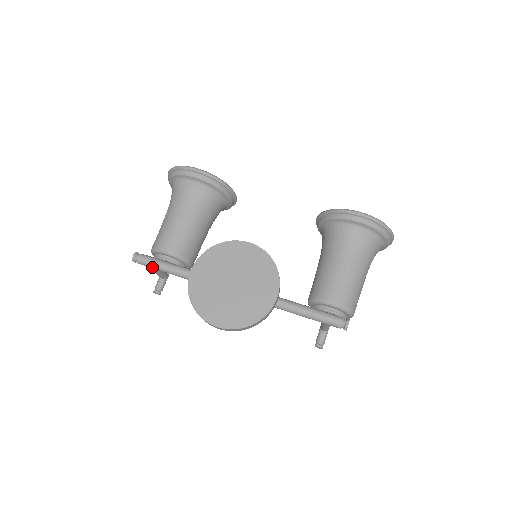
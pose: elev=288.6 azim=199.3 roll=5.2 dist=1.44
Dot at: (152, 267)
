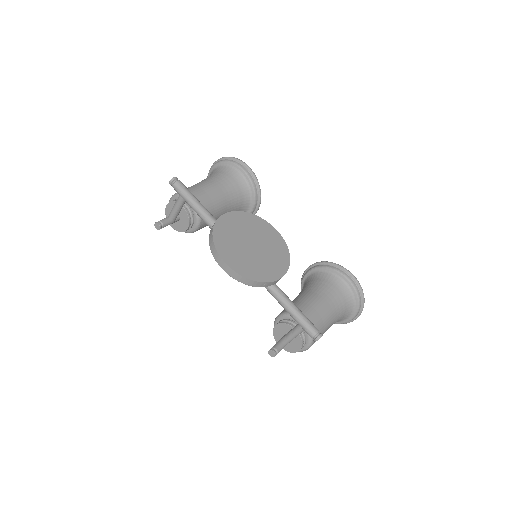
Dot at: (184, 196)
